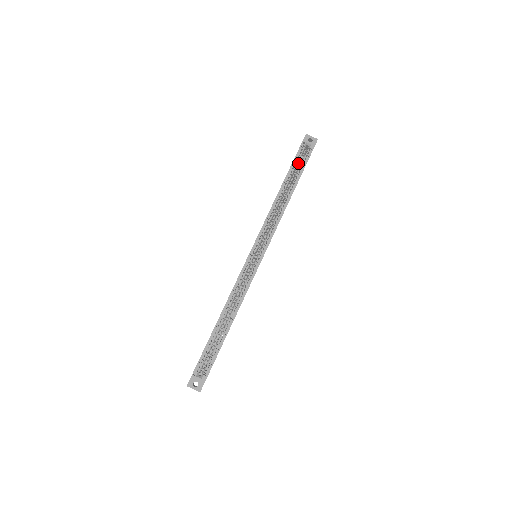
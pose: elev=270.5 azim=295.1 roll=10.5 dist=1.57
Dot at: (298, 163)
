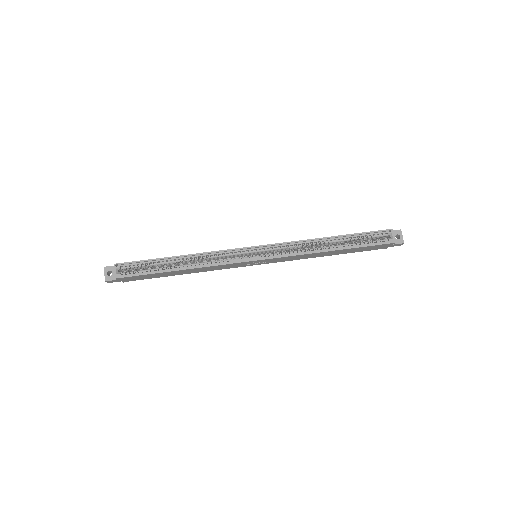
Dot at: (369, 240)
